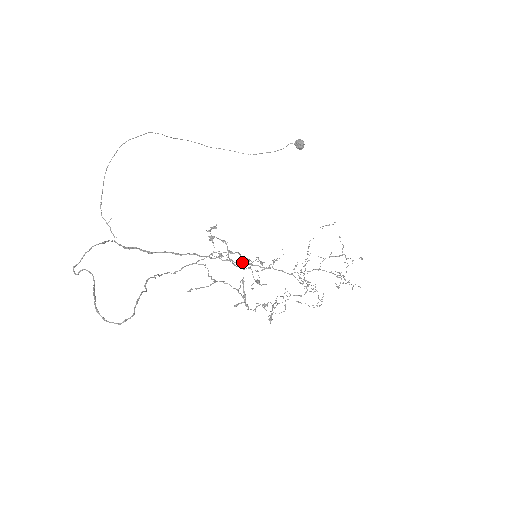
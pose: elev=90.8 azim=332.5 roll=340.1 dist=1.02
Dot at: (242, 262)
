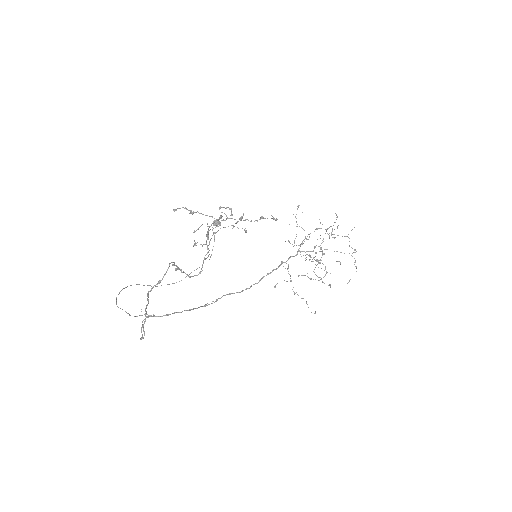
Dot at: (262, 278)
